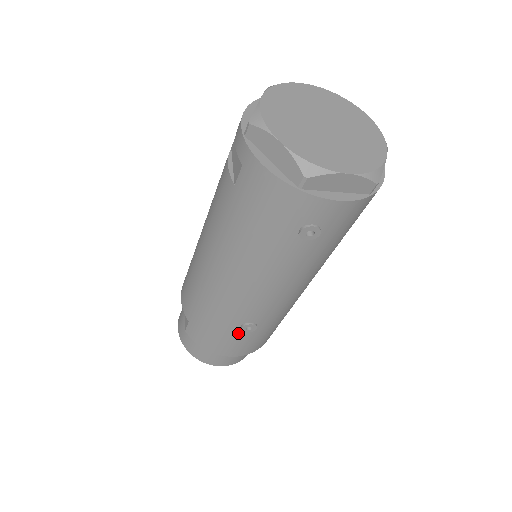
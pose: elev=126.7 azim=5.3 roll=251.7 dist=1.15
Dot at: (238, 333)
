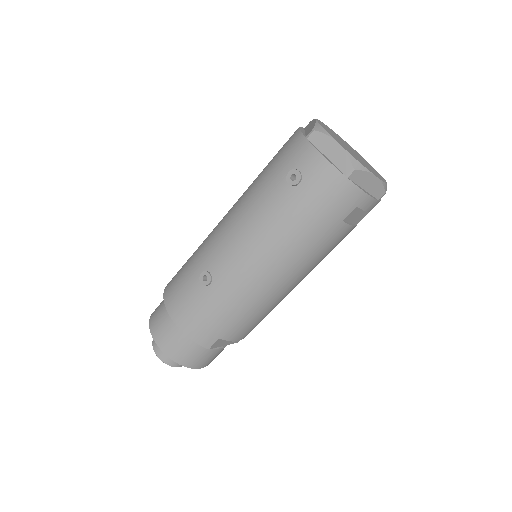
Dot at: (195, 283)
